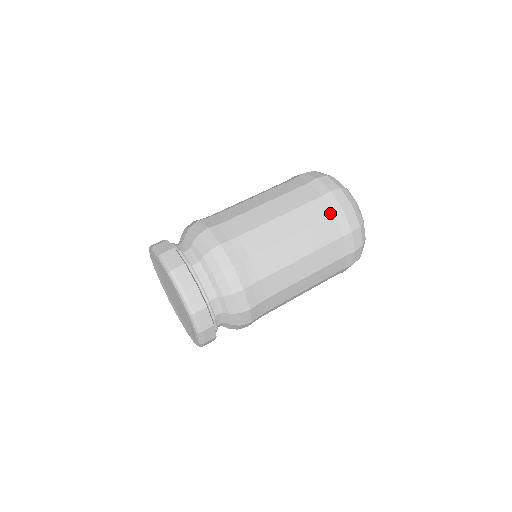
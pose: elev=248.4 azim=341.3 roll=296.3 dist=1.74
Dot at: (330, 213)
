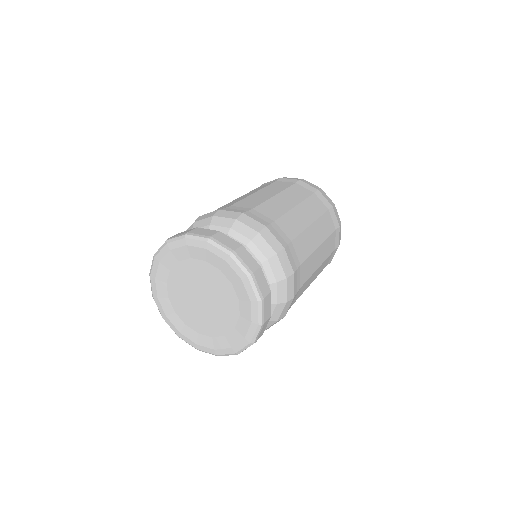
Dot at: (291, 183)
